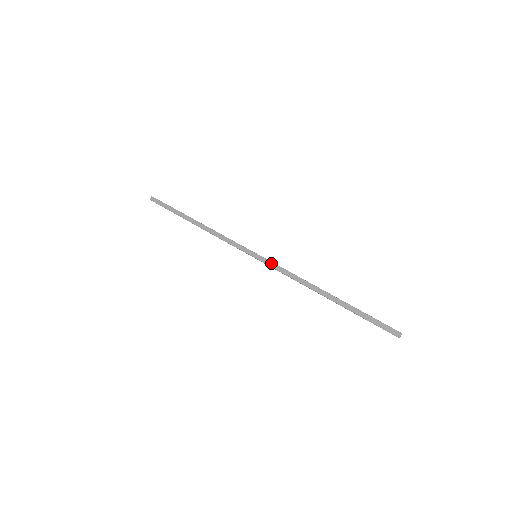
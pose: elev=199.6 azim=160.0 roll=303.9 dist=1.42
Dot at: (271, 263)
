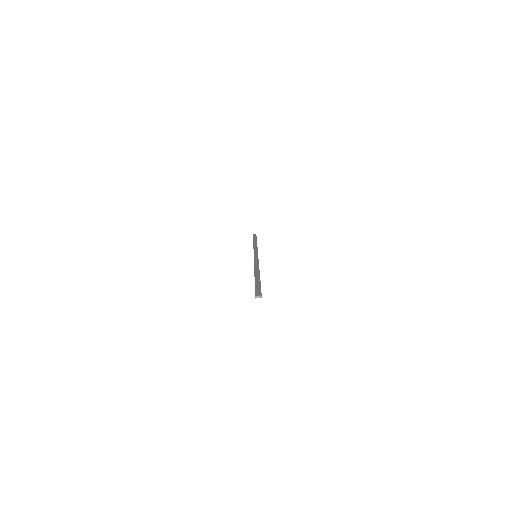
Dot at: (257, 258)
